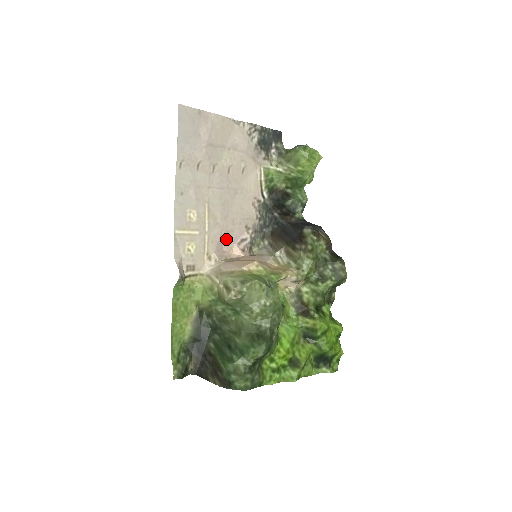
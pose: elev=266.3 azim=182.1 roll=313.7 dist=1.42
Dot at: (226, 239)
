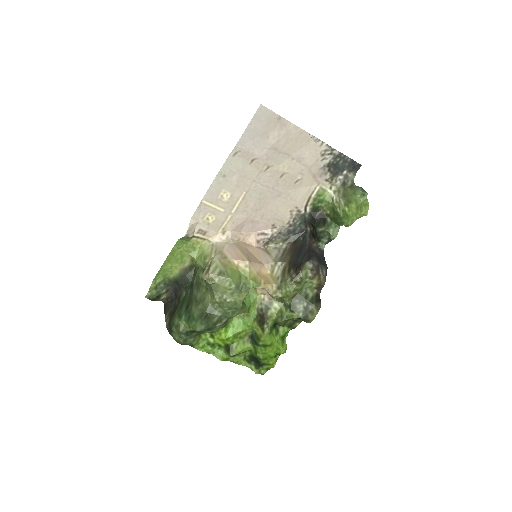
Dot at: (248, 225)
